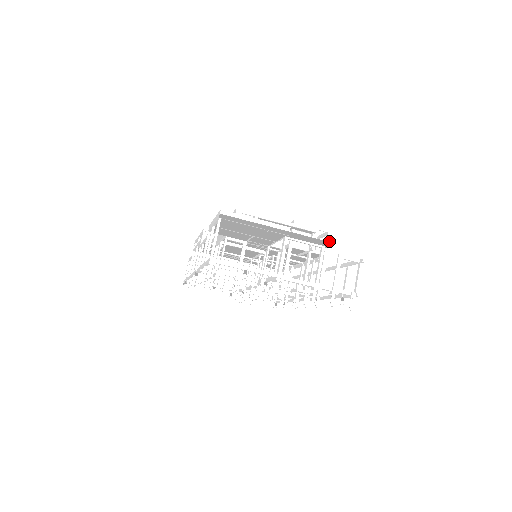
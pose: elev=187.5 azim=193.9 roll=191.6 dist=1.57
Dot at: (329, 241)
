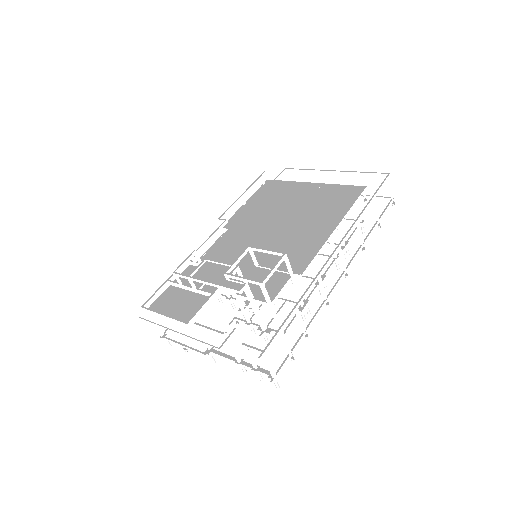
Dot at: (265, 293)
